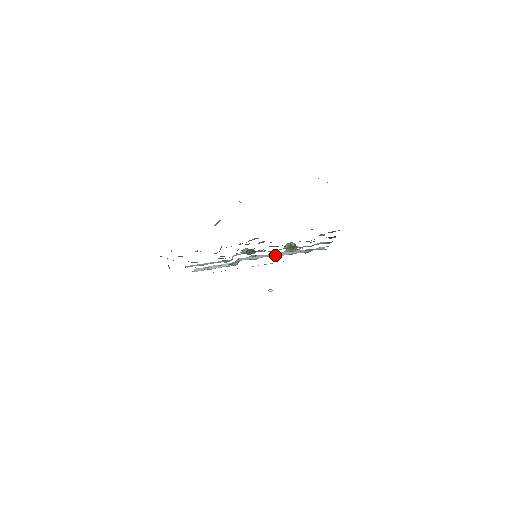
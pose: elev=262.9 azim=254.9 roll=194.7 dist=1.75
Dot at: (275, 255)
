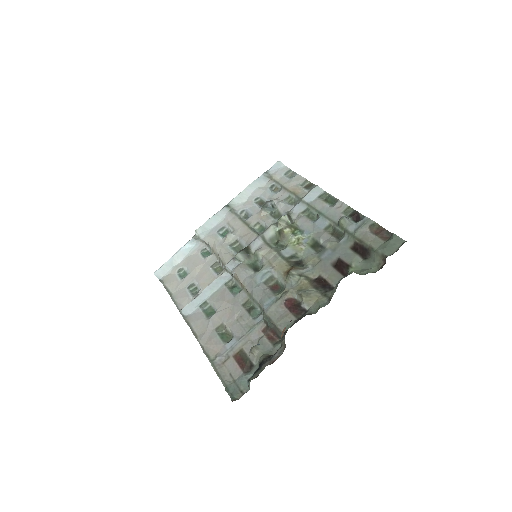
Dot at: (236, 205)
